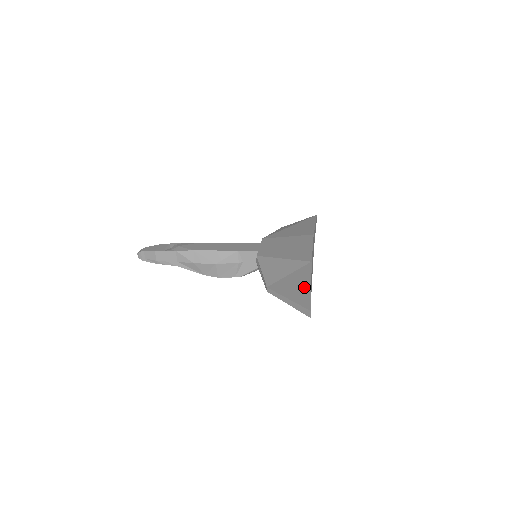
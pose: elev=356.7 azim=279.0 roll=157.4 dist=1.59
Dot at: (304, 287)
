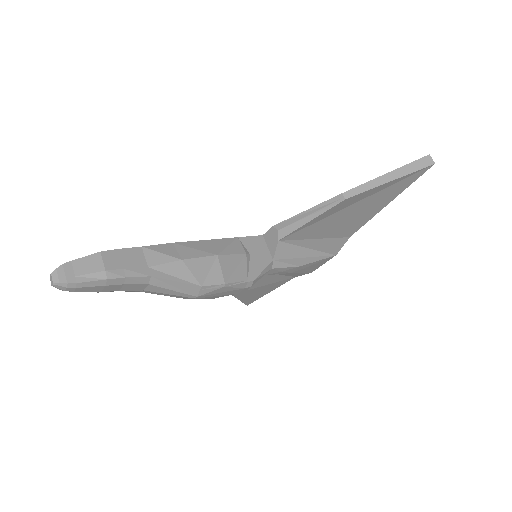
Dot at: occluded
